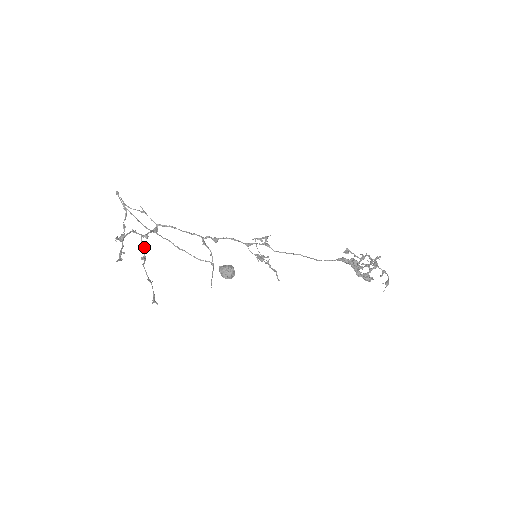
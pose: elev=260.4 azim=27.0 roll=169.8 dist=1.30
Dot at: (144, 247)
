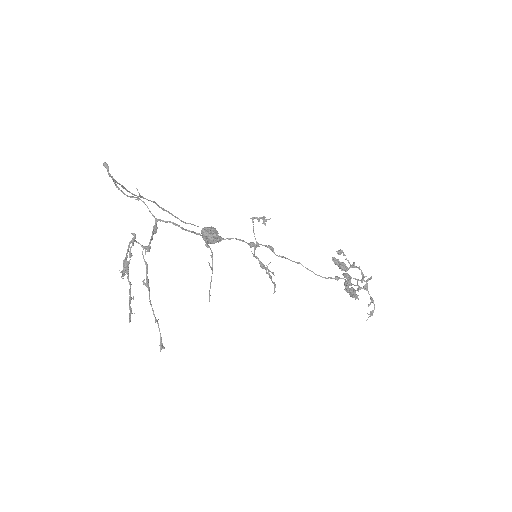
Dot at: (146, 265)
